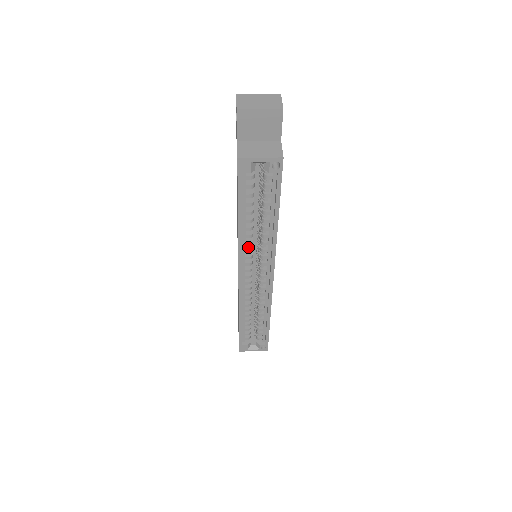
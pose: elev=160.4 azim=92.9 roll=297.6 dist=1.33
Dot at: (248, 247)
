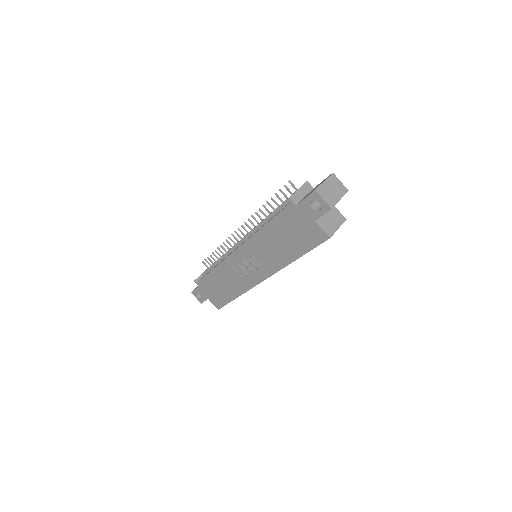
Dot at: occluded
